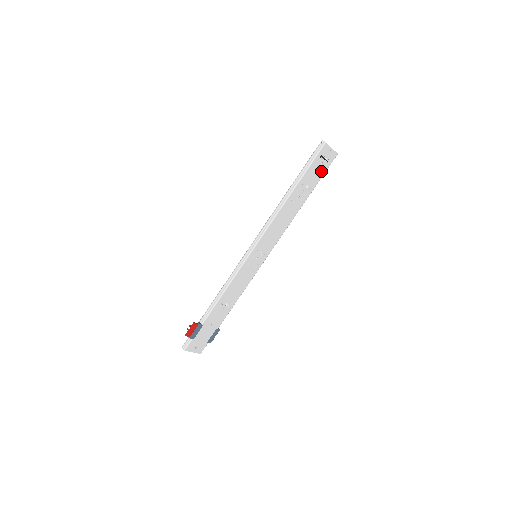
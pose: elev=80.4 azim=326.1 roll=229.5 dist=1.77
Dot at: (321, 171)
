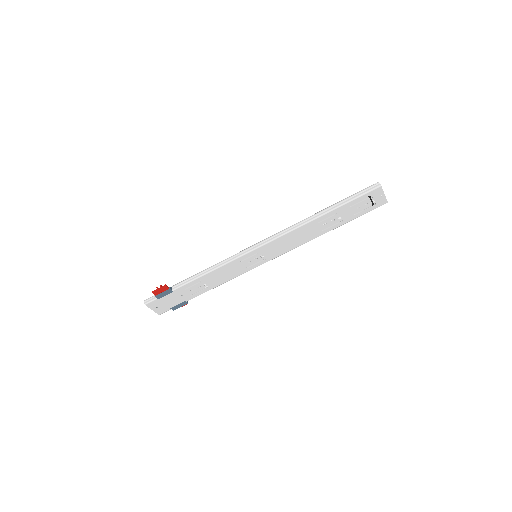
Dot at: (362, 210)
